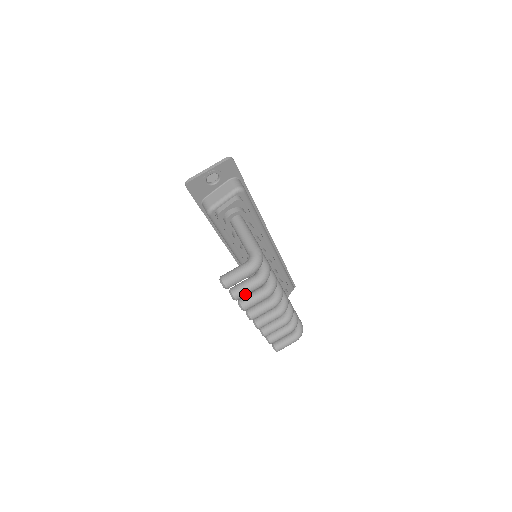
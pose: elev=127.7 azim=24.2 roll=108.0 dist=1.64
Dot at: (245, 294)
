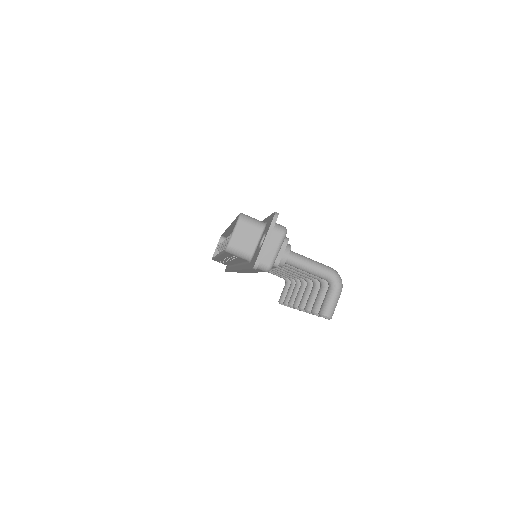
Dot at: occluded
